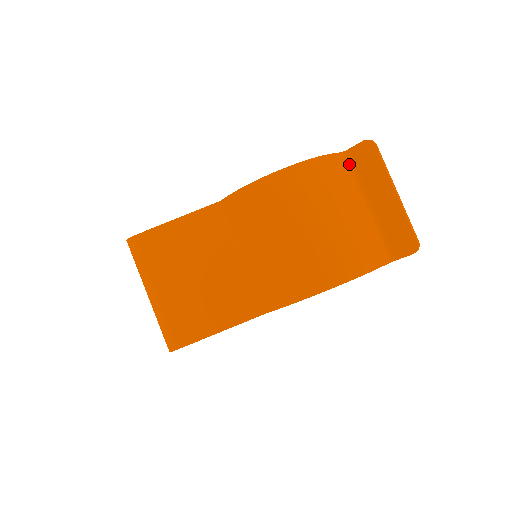
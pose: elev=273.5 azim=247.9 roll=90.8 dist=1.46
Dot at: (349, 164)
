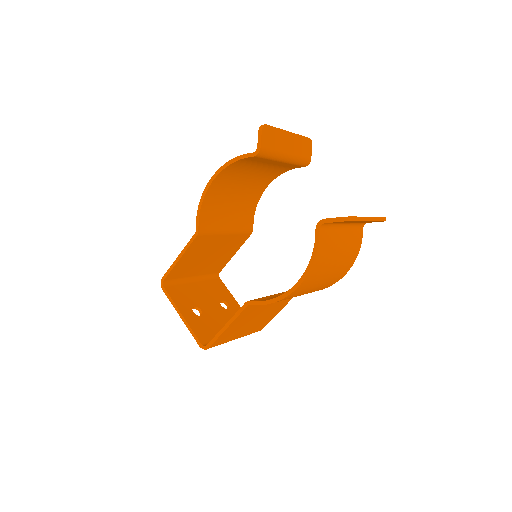
Dot at: (327, 225)
